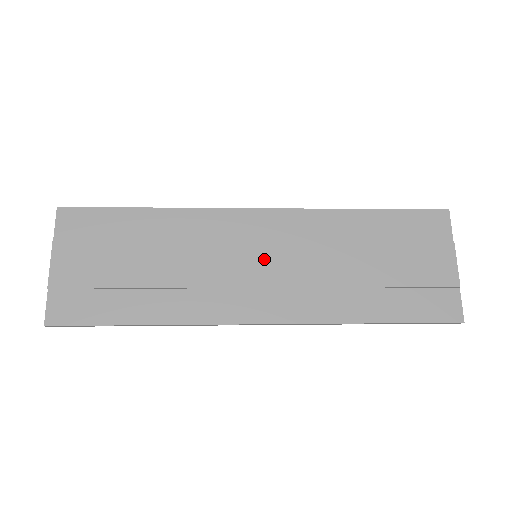
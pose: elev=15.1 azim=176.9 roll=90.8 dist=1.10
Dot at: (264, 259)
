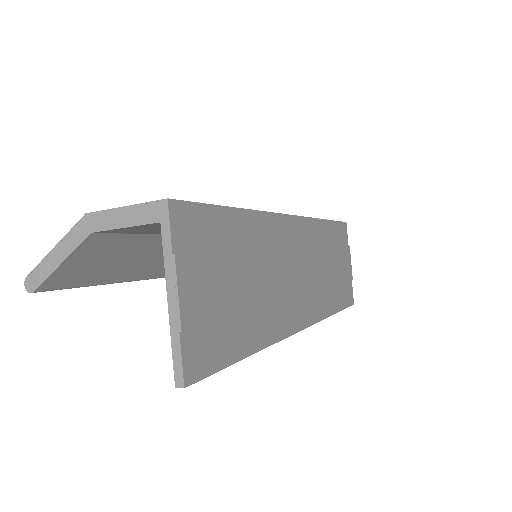
Dot at: (300, 267)
